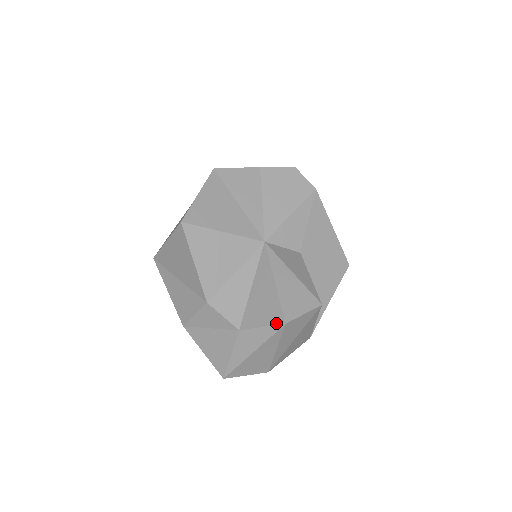
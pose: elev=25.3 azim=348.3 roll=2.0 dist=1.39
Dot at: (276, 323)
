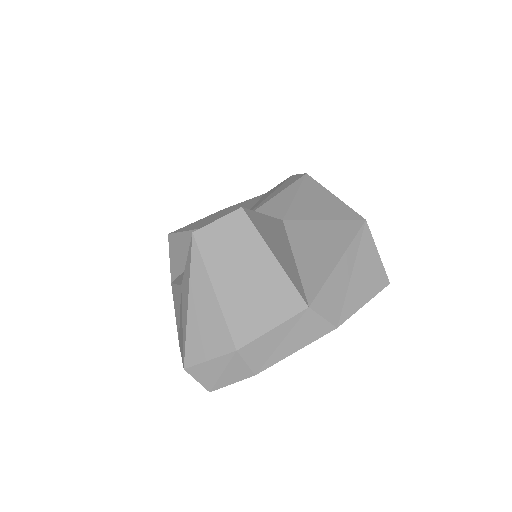
Dot at: (191, 242)
